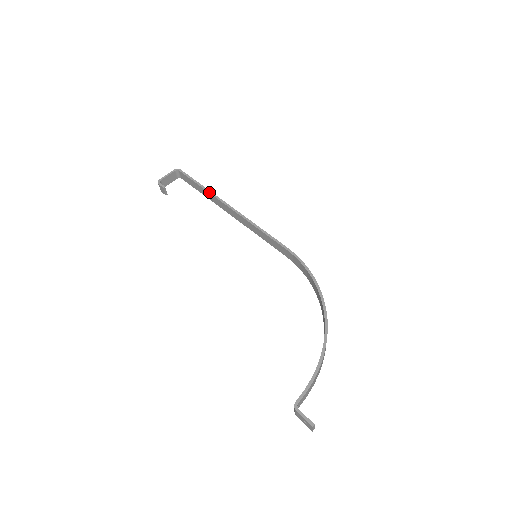
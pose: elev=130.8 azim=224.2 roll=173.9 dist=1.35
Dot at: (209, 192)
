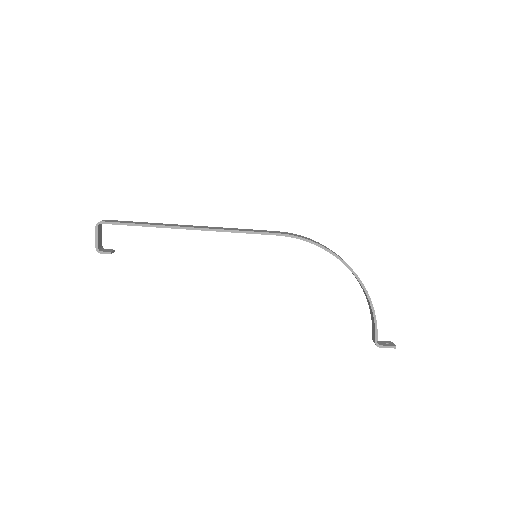
Dot at: (157, 227)
